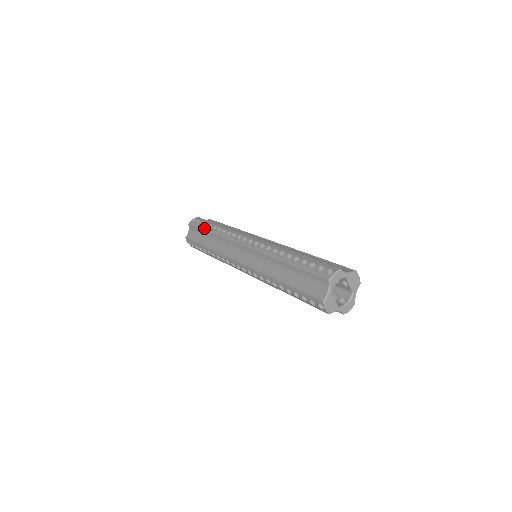
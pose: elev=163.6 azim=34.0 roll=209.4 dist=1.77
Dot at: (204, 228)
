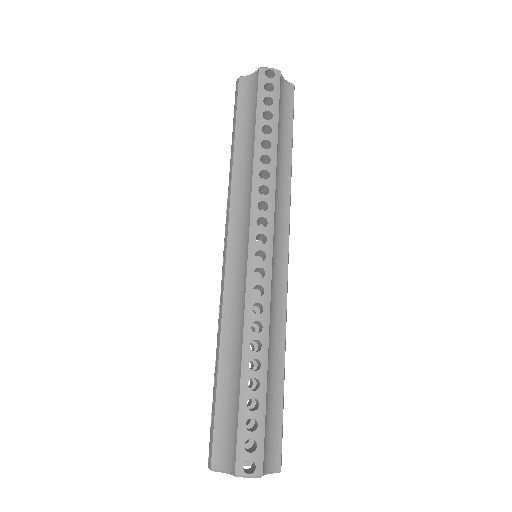
Dot at: occluded
